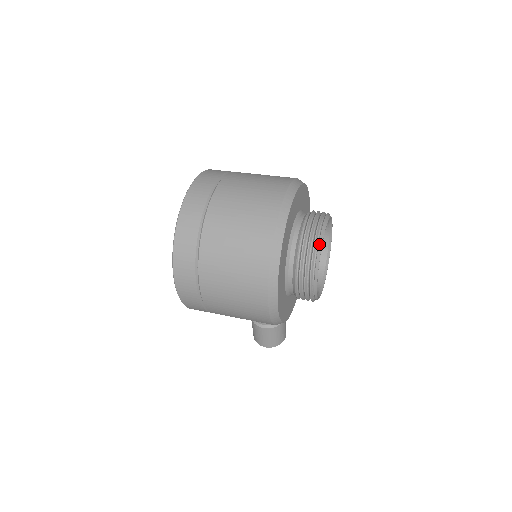
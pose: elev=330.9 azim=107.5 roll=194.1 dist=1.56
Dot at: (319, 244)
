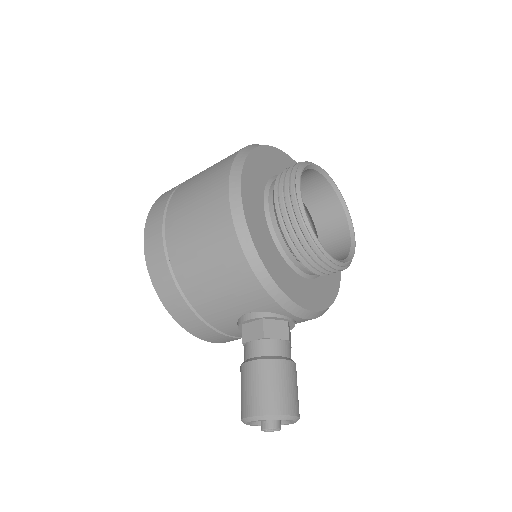
Dot at: (307, 162)
